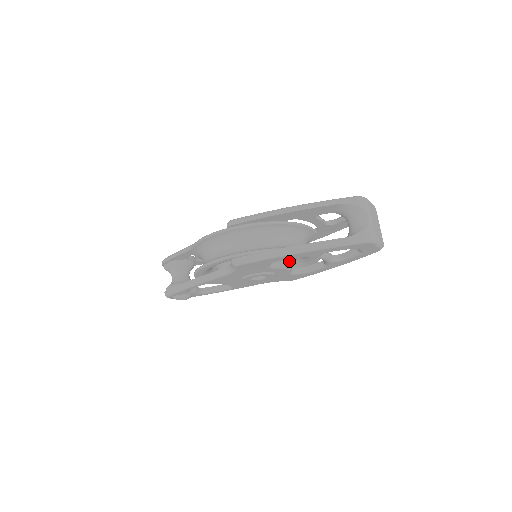
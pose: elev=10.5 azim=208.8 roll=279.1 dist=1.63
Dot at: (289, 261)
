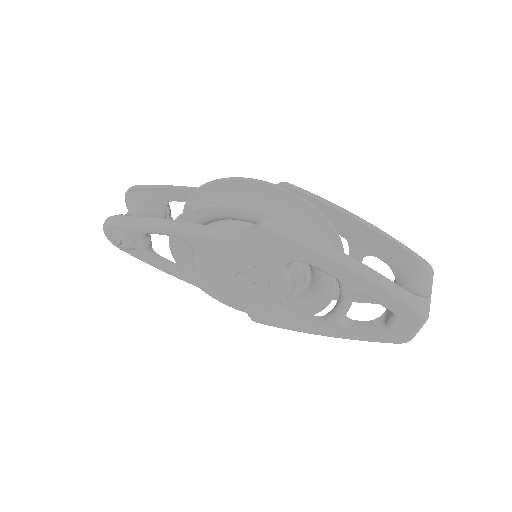
Dot at: (295, 285)
